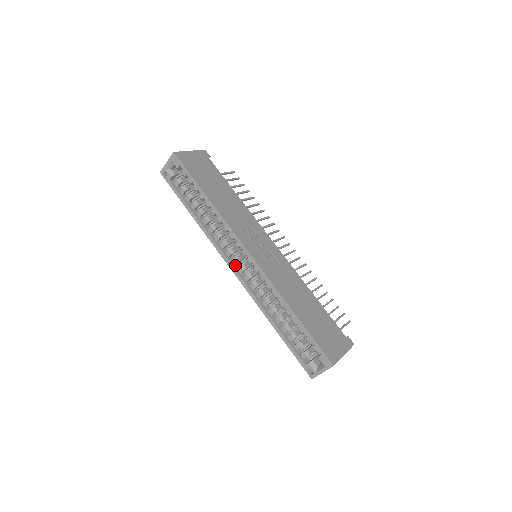
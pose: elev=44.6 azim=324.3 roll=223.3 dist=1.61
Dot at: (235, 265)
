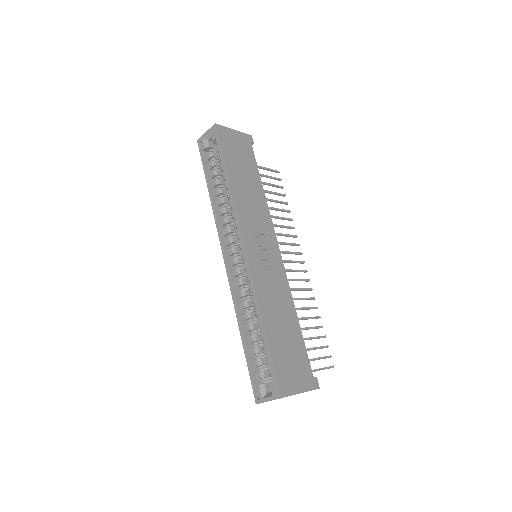
Dot at: (229, 256)
